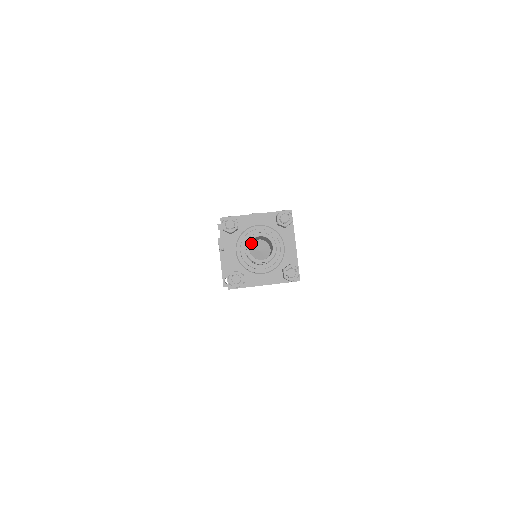
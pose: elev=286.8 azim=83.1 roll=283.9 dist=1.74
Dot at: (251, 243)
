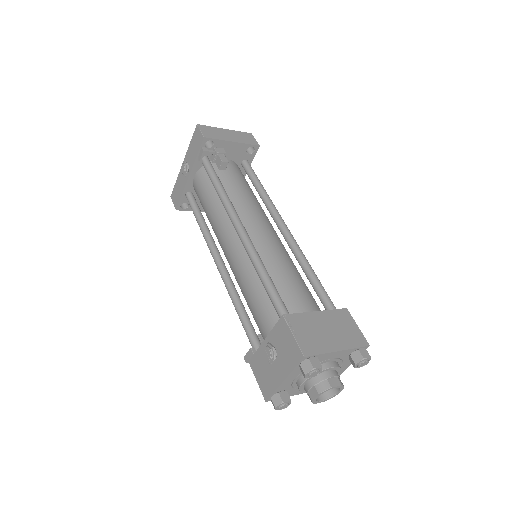
Dot at: occluded
